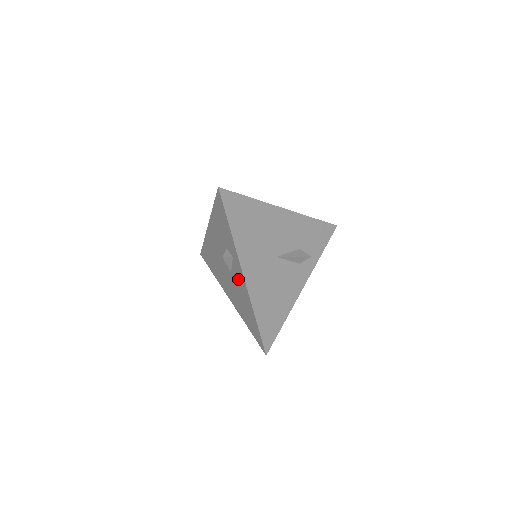
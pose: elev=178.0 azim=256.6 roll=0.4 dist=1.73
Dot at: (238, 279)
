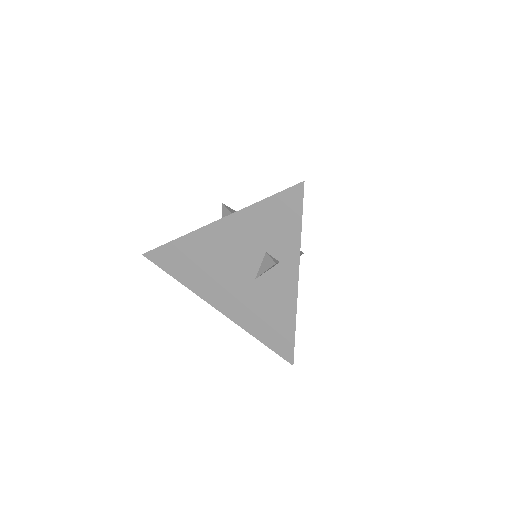
Dot at: (276, 286)
